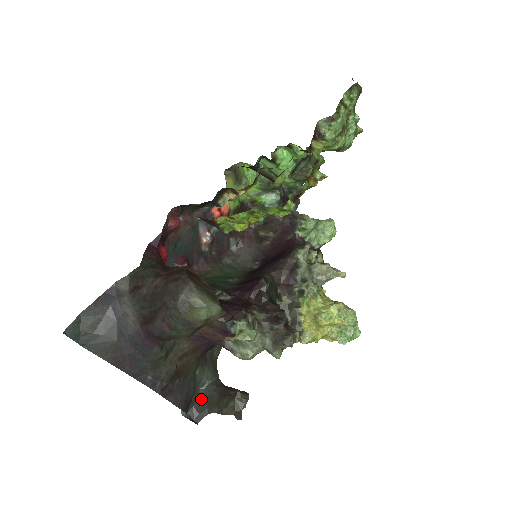
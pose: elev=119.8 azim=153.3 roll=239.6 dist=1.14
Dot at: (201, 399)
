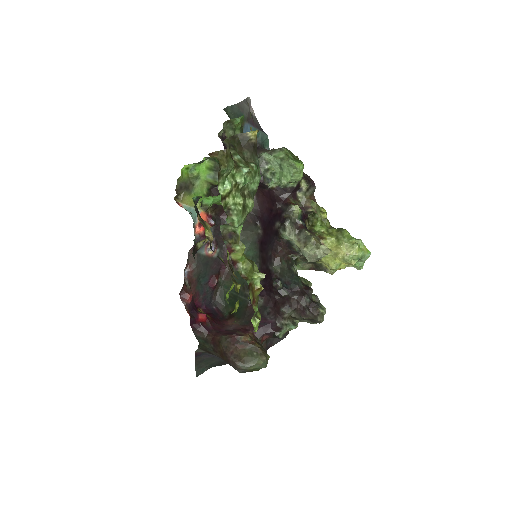
Dot at: occluded
